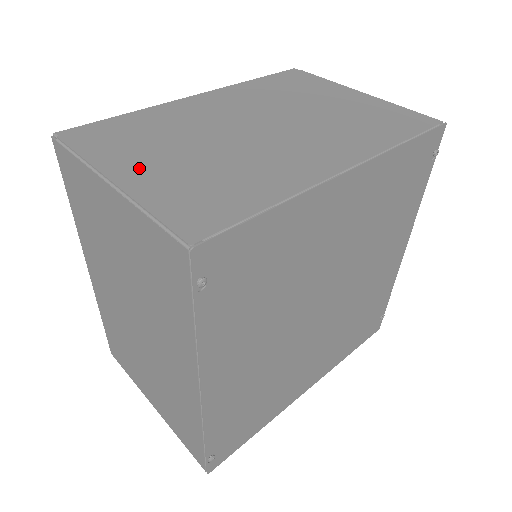
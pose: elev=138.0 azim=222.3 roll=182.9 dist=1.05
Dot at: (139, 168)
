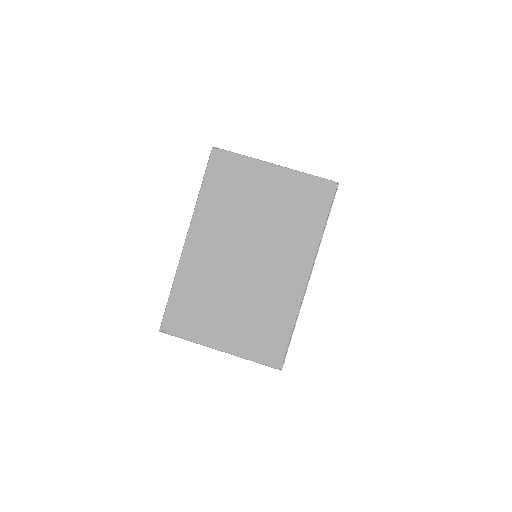
Dot at: (223, 334)
